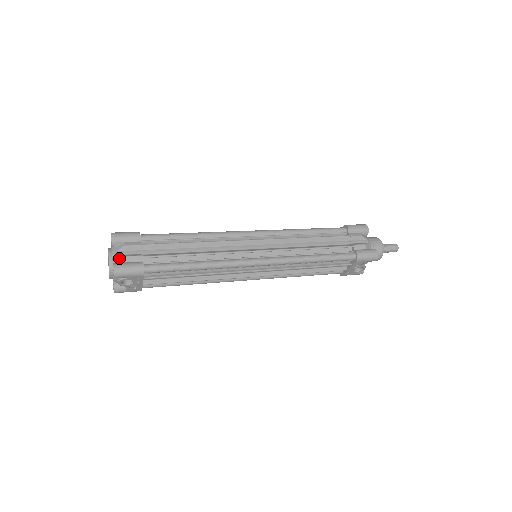
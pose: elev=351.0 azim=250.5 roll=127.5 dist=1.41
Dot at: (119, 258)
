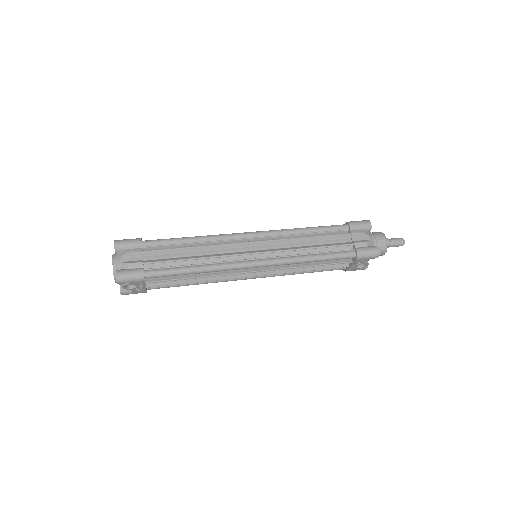
Dot at: (122, 265)
